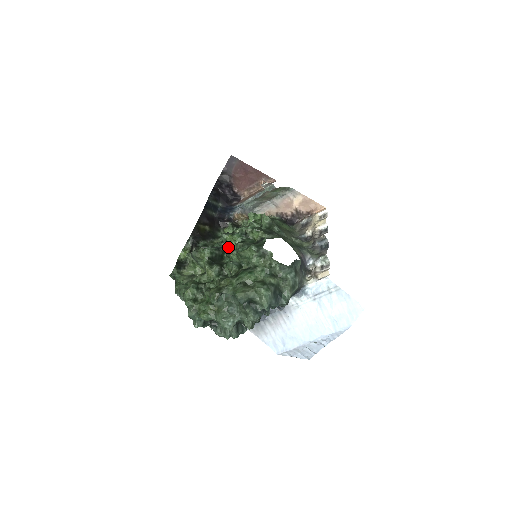
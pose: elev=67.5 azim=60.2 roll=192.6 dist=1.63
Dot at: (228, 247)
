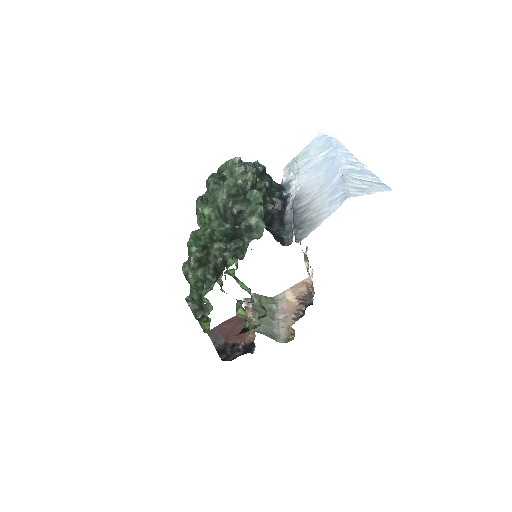
Dot at: occluded
